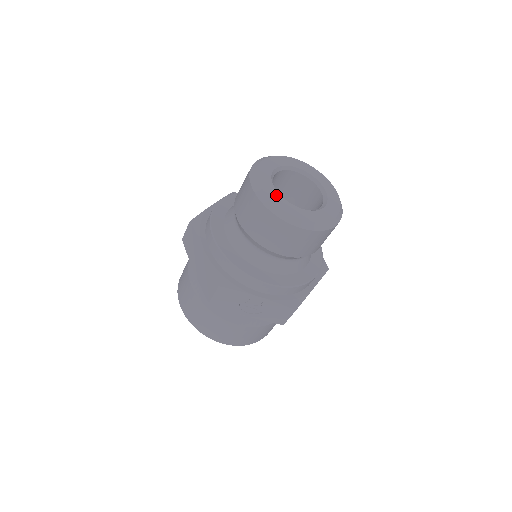
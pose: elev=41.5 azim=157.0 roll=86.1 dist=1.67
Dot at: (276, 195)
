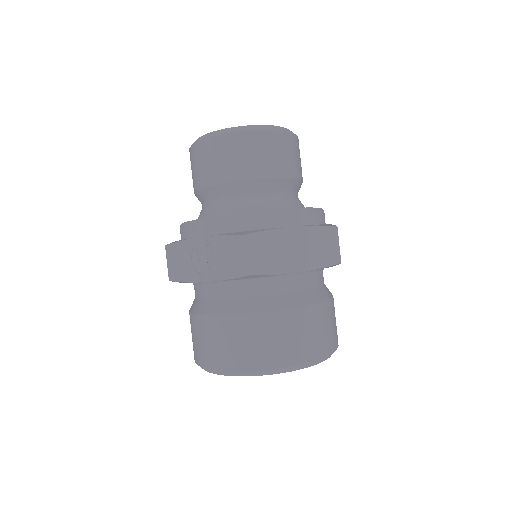
Dot at: occluded
